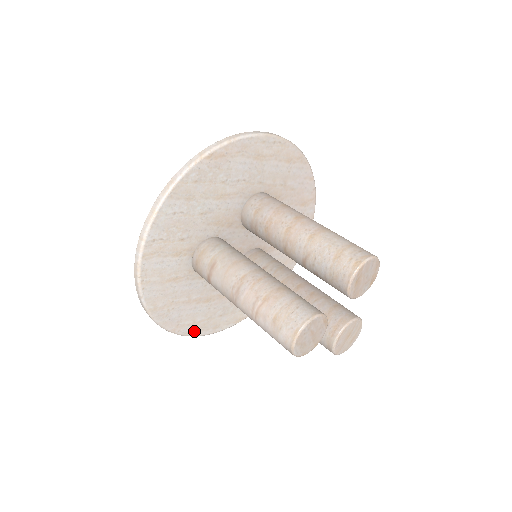
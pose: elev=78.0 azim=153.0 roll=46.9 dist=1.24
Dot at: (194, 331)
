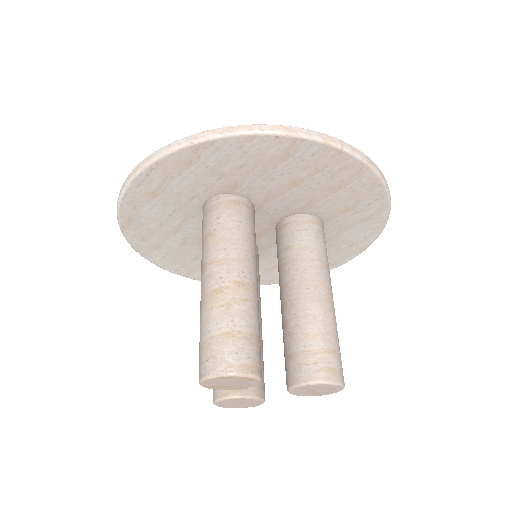
Dot at: occluded
